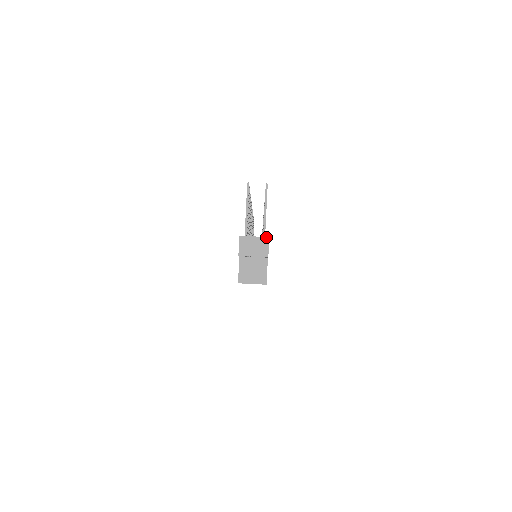
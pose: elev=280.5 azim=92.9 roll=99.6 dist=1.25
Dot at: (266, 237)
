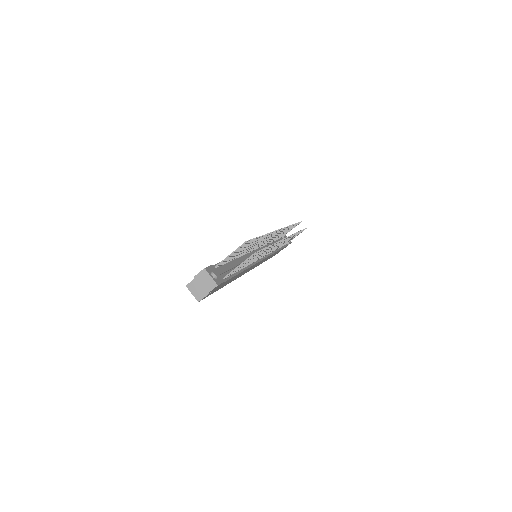
Dot at: (216, 284)
